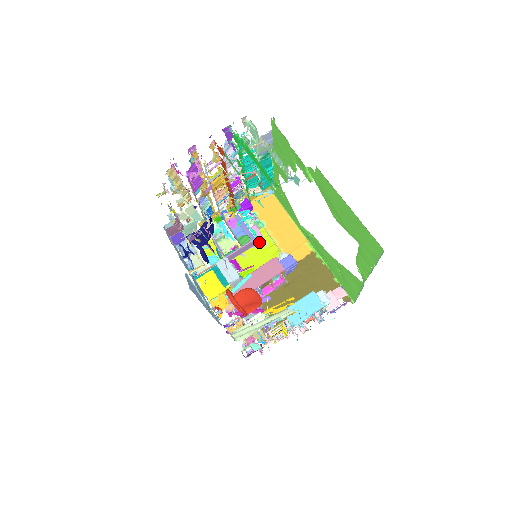
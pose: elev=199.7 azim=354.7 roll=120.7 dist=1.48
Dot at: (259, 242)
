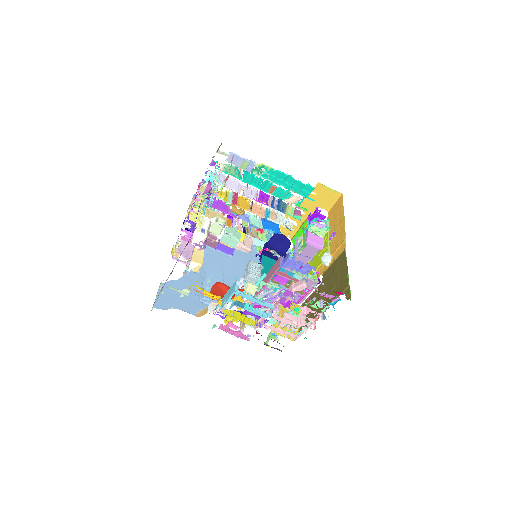
Dot at: (313, 246)
